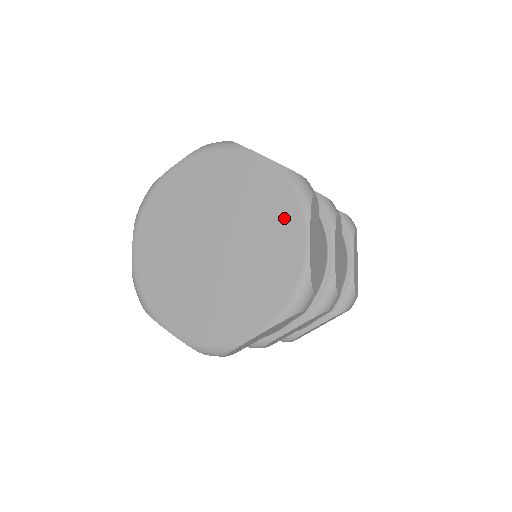
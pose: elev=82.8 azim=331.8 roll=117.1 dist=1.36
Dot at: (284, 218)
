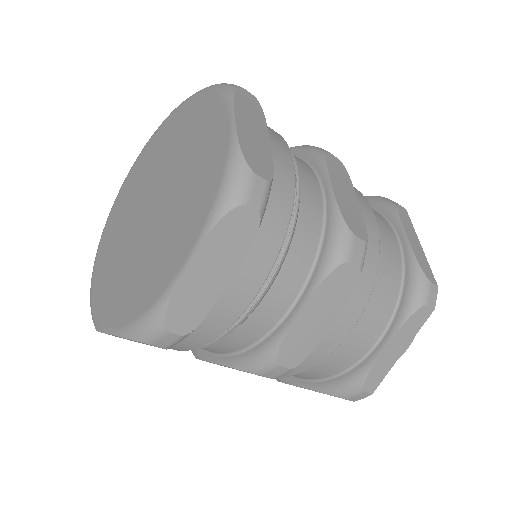
Dot at: (209, 122)
